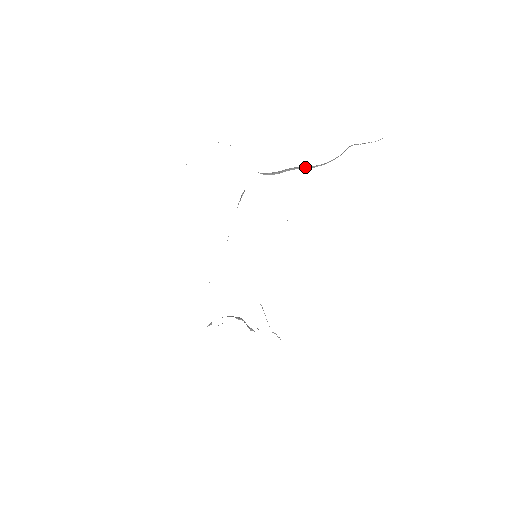
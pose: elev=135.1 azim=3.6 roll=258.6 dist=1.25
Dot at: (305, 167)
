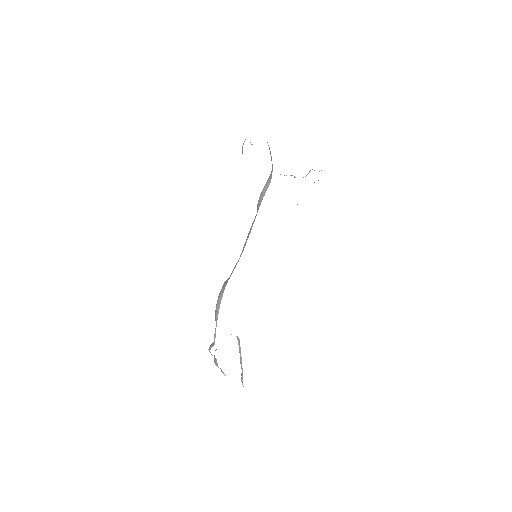
Dot at: (294, 177)
